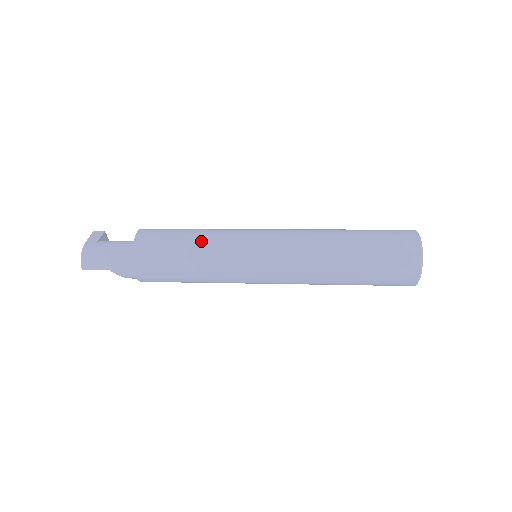
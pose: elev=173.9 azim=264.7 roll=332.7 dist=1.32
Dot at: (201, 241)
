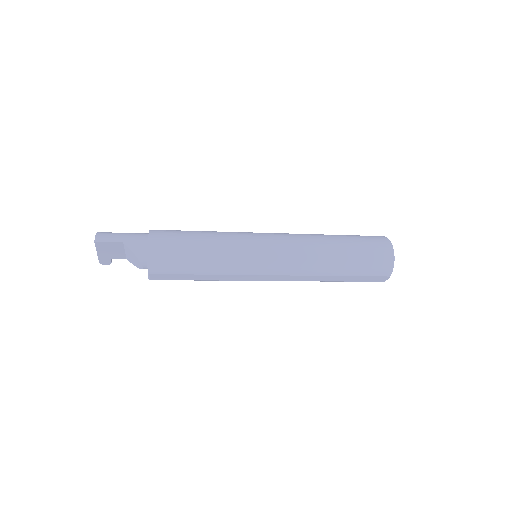
Dot at: (211, 231)
